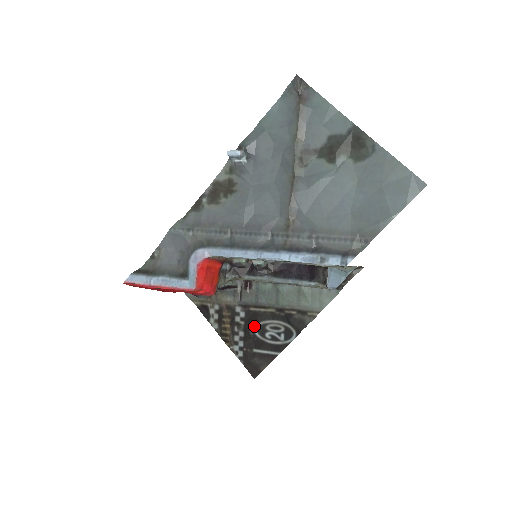
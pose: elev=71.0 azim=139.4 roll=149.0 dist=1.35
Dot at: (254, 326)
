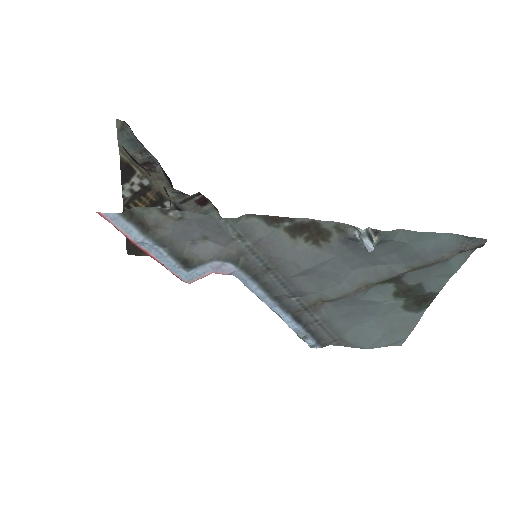
Dot at: occluded
